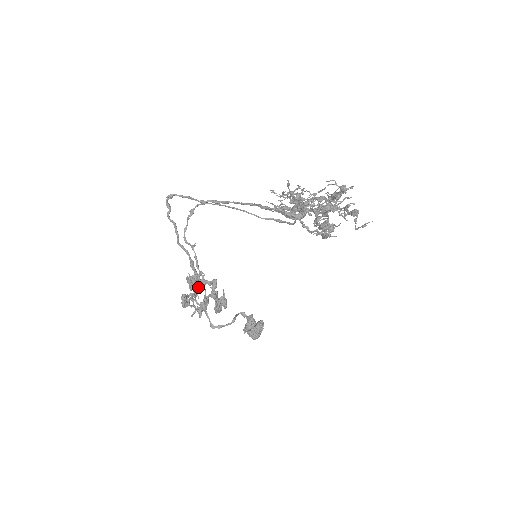
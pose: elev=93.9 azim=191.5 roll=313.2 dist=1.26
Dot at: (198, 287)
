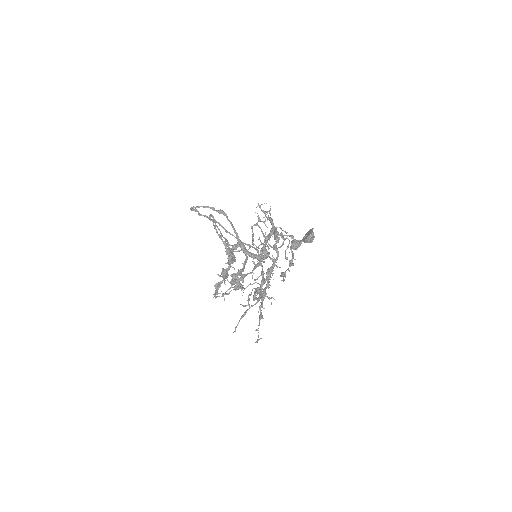
Dot at: (225, 275)
